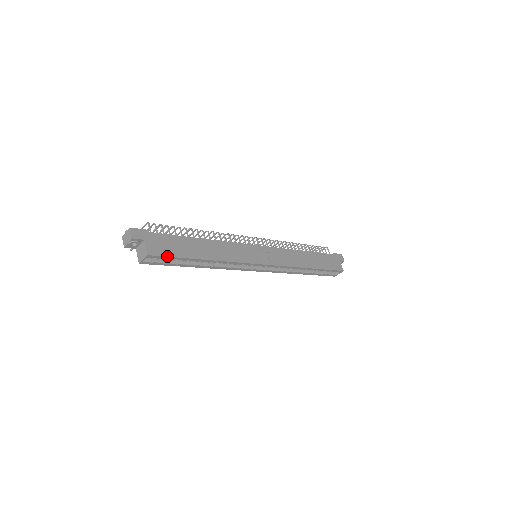
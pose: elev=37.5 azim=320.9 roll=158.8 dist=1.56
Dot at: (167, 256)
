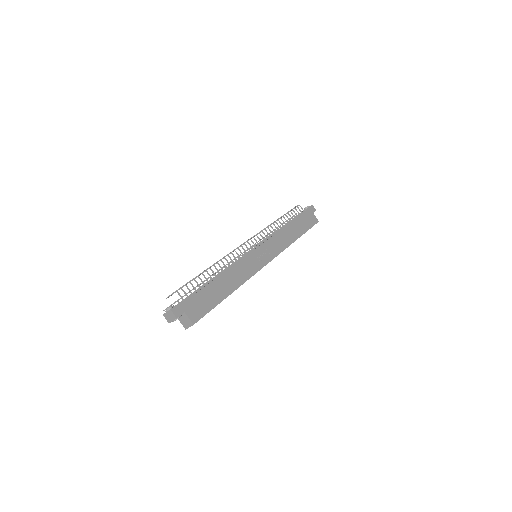
Dot at: (205, 314)
